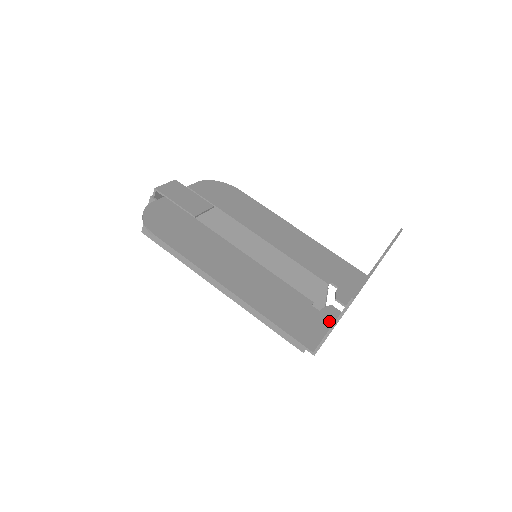
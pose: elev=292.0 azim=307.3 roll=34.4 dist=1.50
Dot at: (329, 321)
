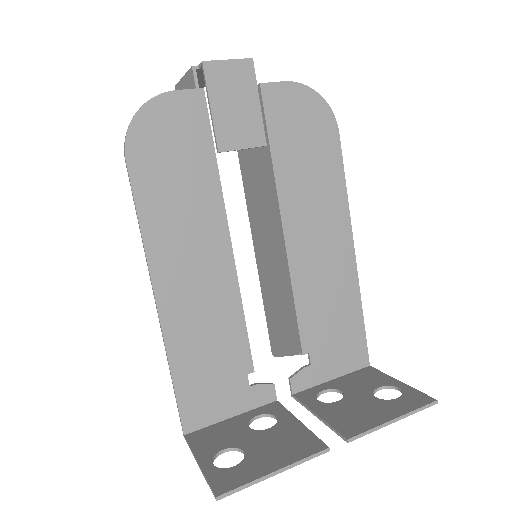
Dot at: (247, 405)
